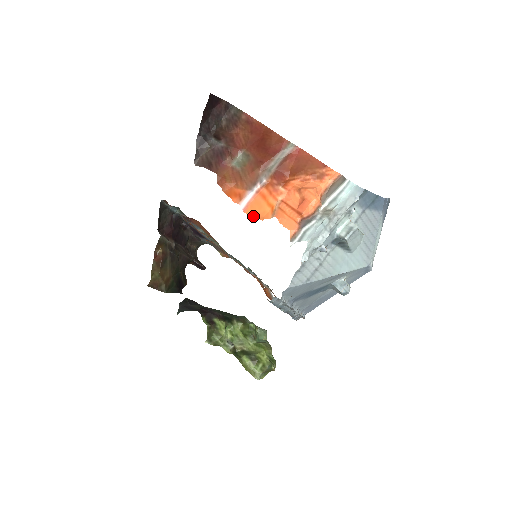
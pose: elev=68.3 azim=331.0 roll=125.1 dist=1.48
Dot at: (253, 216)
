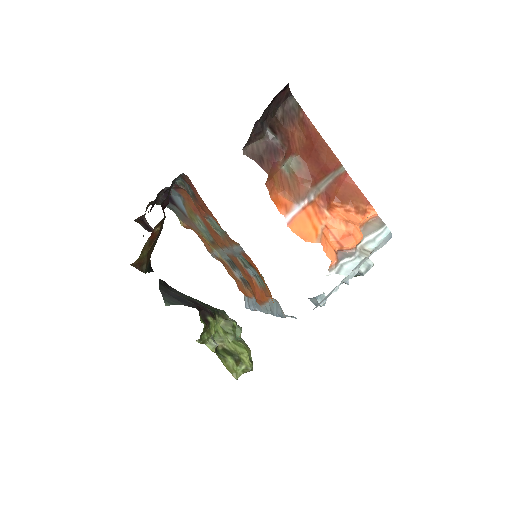
Dot at: (297, 234)
